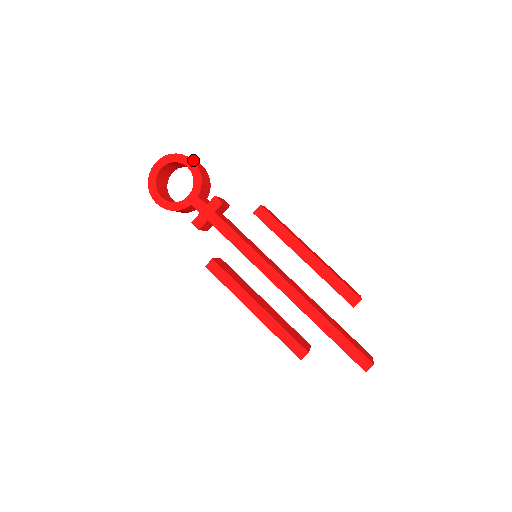
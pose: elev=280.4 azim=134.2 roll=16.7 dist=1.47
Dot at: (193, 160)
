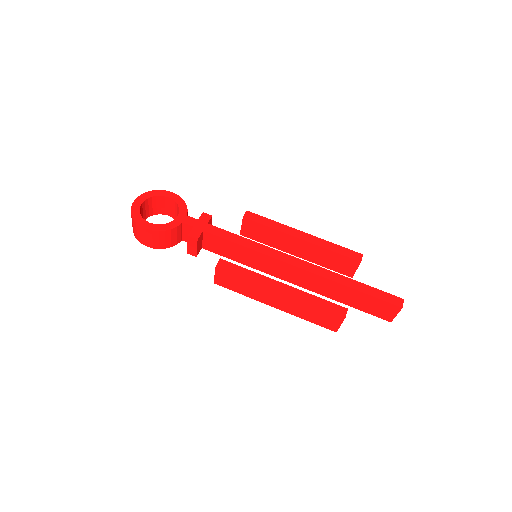
Dot at: (171, 194)
